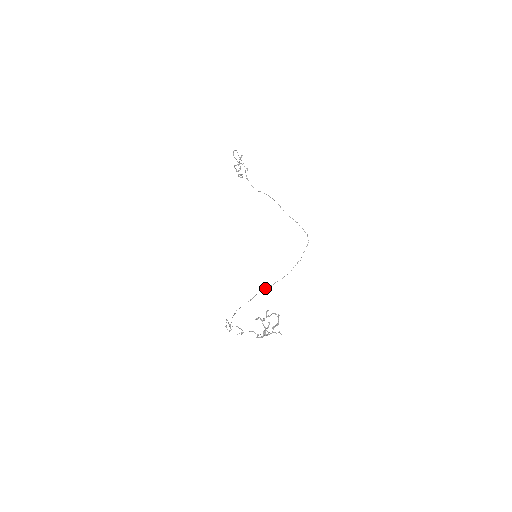
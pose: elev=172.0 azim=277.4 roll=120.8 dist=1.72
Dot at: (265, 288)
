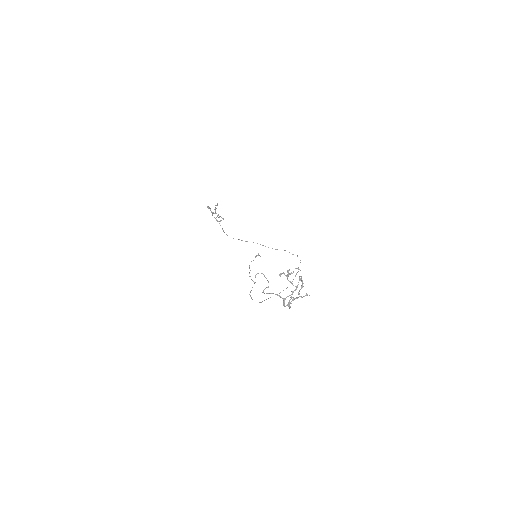
Dot at: occluded
